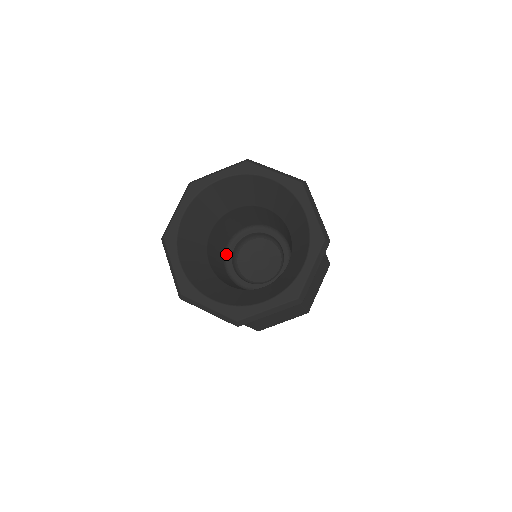
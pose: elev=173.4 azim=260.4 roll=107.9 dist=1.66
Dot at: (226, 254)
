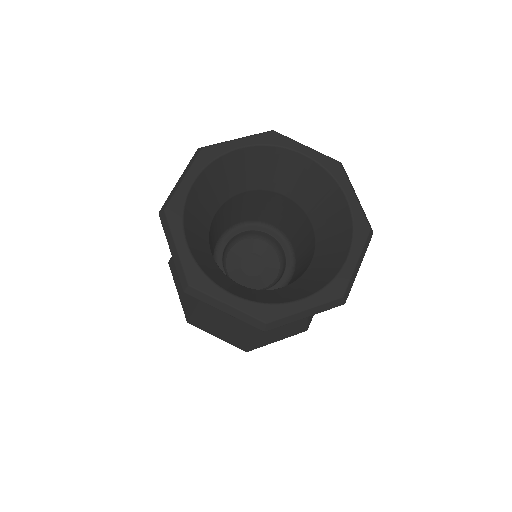
Dot at: (215, 253)
